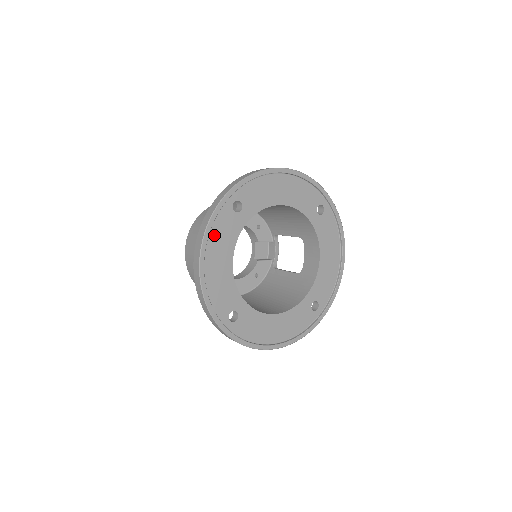
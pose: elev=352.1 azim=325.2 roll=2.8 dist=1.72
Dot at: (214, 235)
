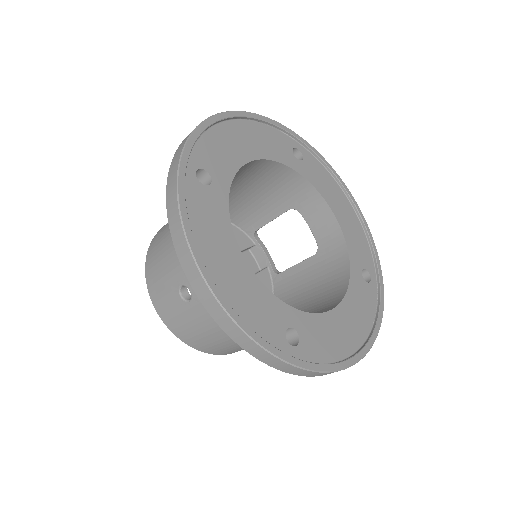
Dot at: (197, 228)
